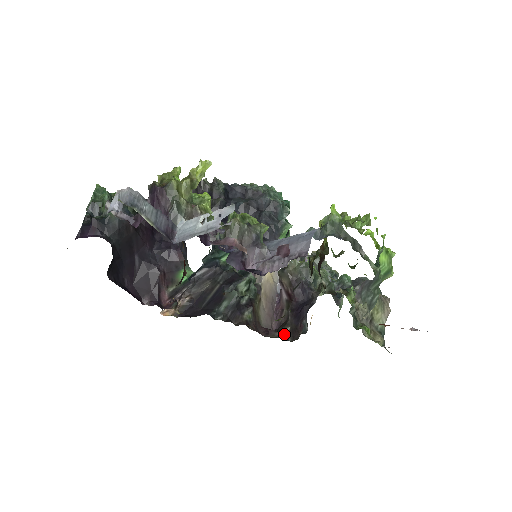
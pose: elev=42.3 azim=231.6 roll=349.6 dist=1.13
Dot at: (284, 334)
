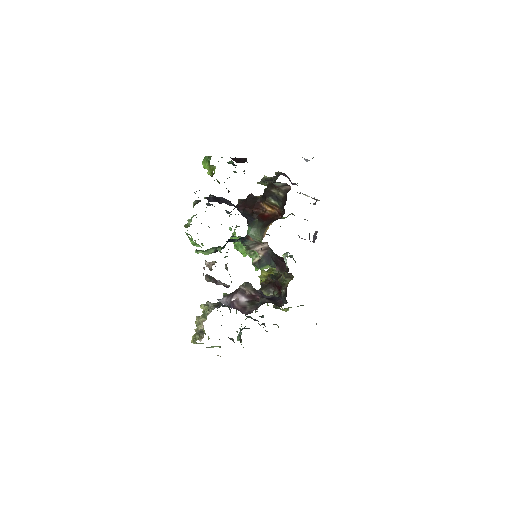
Dot at: occluded
